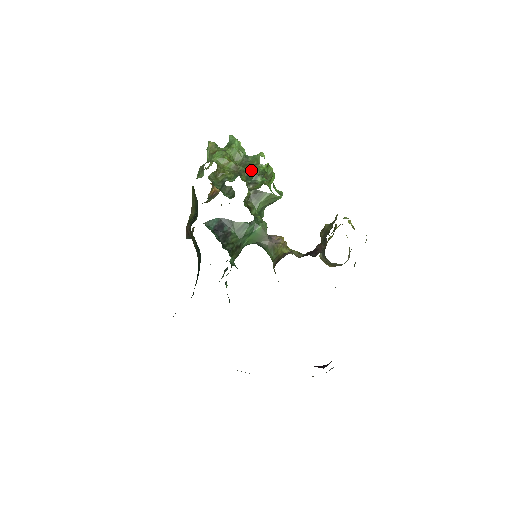
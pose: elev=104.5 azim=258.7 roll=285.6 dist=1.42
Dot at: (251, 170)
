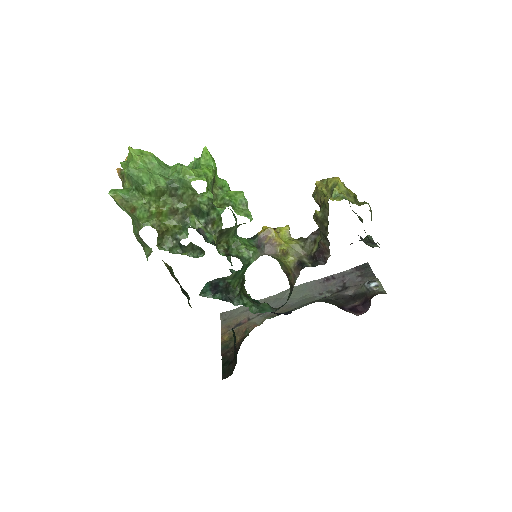
Dot at: (194, 207)
